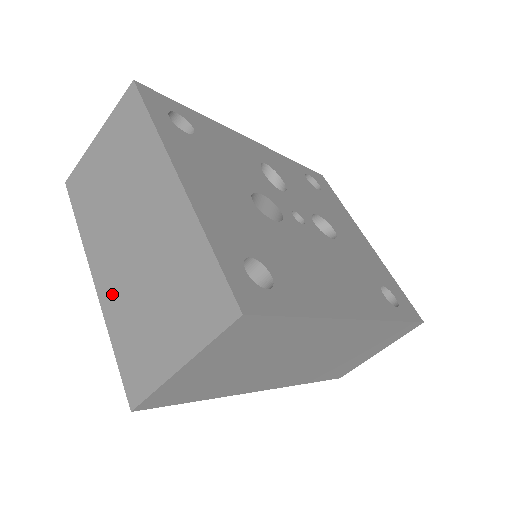
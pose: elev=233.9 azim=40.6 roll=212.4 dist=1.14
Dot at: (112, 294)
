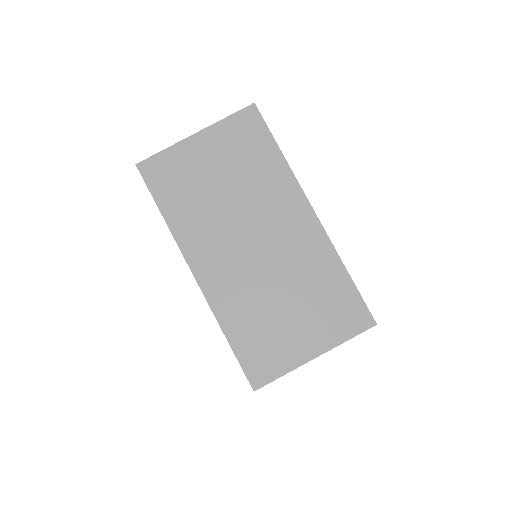
Dot at: (225, 292)
